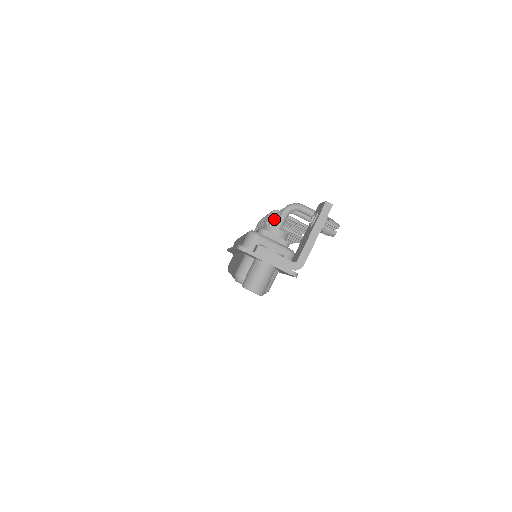
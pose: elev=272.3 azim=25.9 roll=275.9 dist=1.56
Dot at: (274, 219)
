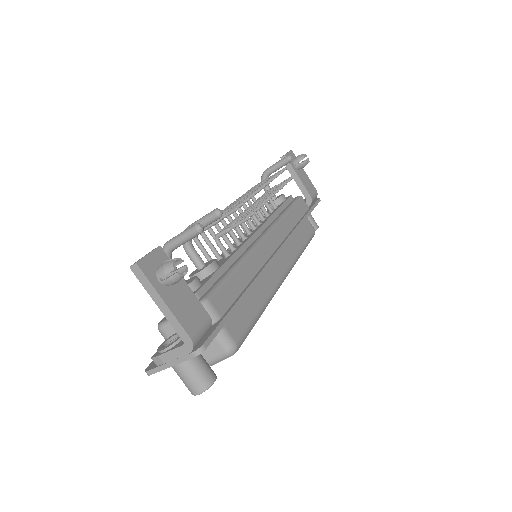
Dot at: occluded
